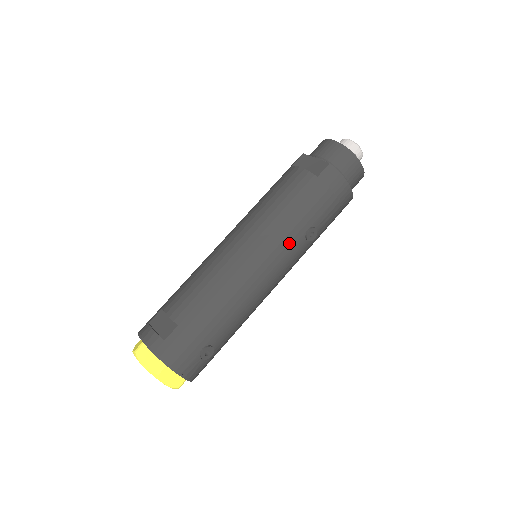
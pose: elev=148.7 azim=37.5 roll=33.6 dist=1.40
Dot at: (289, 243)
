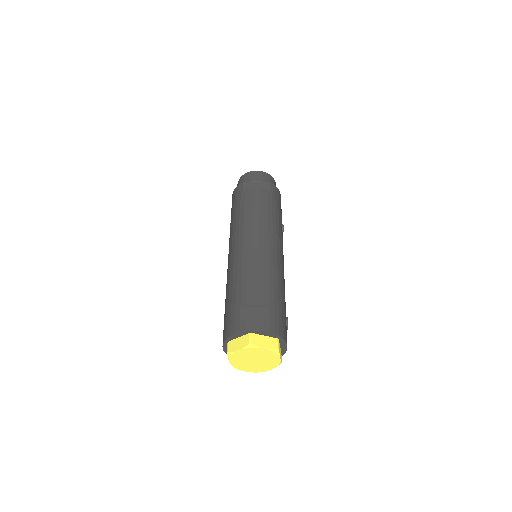
Dot at: (281, 235)
